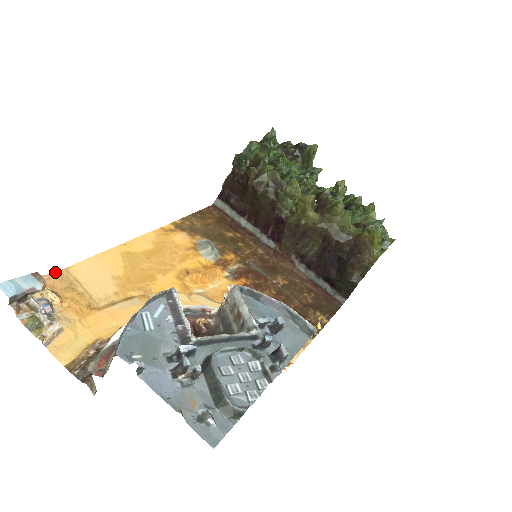
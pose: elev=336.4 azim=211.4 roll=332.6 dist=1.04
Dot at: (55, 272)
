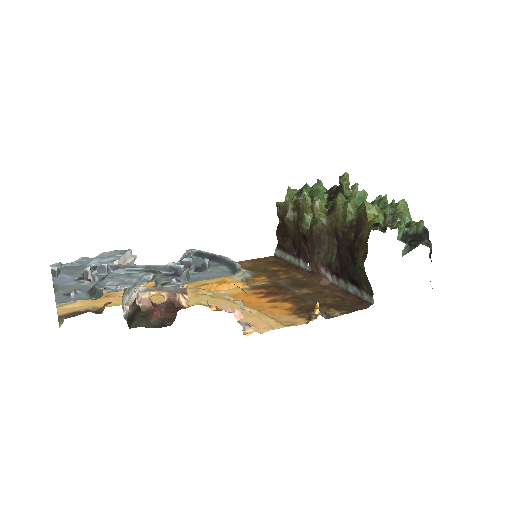
Dot at: occluded
